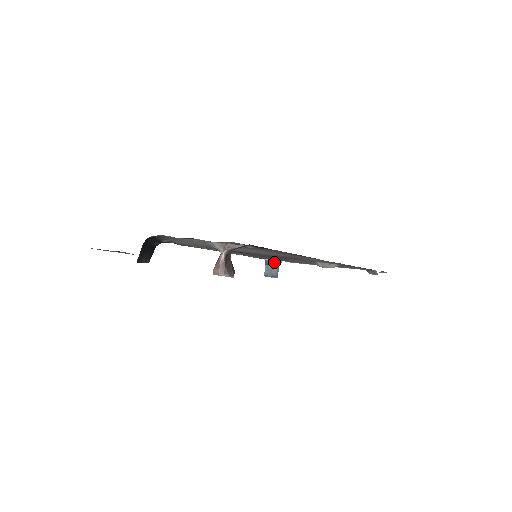
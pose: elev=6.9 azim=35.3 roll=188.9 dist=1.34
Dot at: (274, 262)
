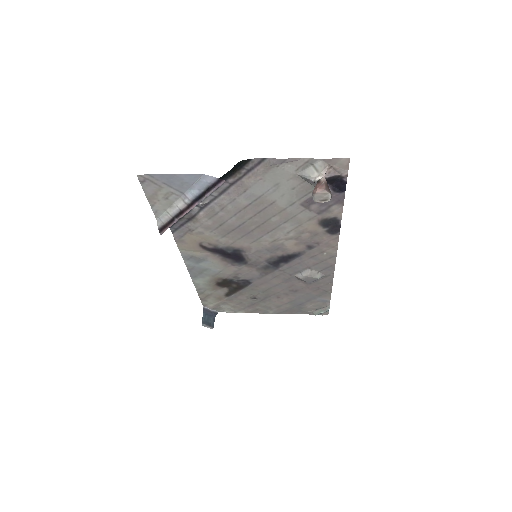
Dot at: (211, 312)
